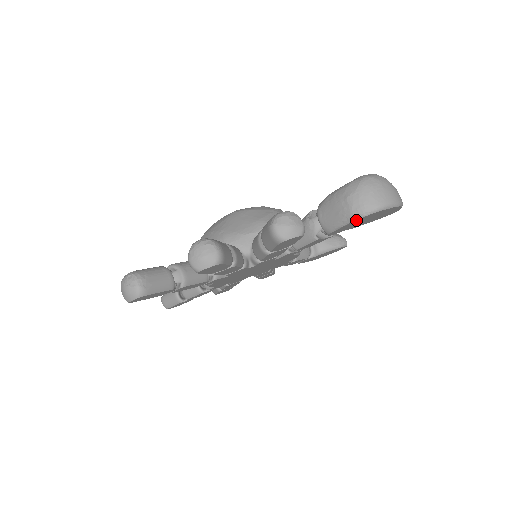
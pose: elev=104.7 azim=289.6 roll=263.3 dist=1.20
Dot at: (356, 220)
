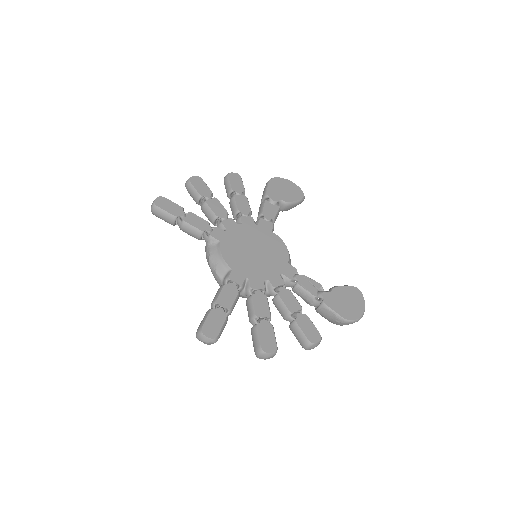
Dot at: (270, 181)
